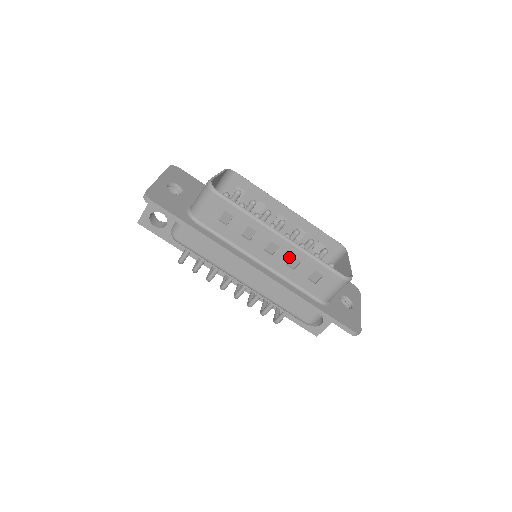
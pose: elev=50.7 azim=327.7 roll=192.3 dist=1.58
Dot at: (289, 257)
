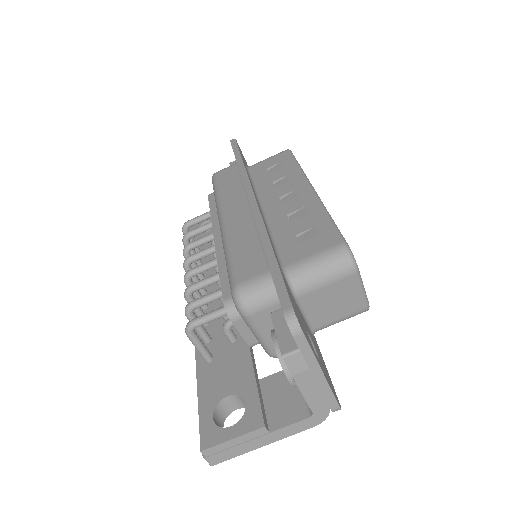
Dot at: (299, 208)
